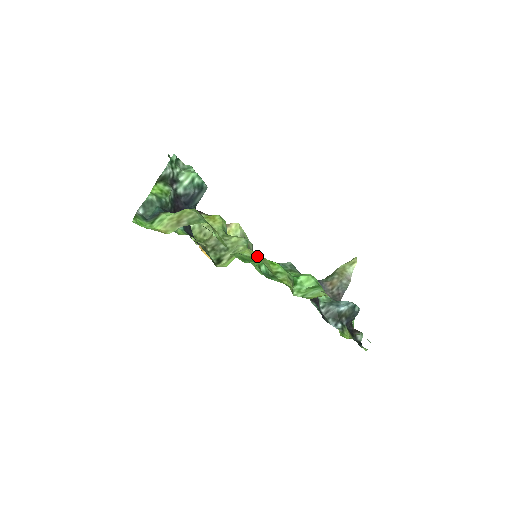
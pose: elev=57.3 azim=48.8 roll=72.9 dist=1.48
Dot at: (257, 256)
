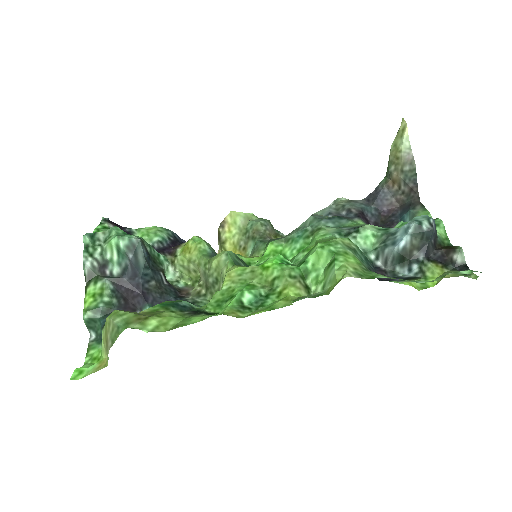
Dot at: (242, 274)
